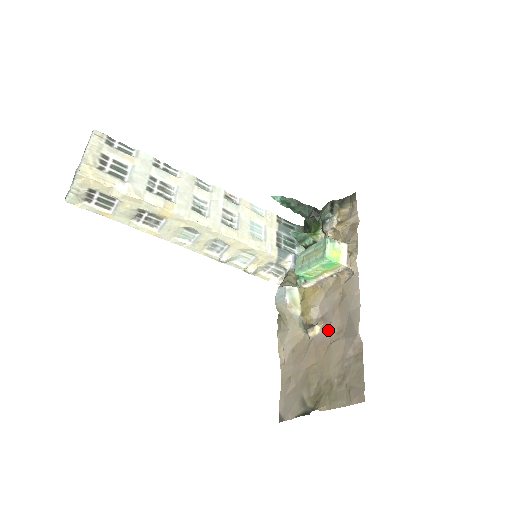
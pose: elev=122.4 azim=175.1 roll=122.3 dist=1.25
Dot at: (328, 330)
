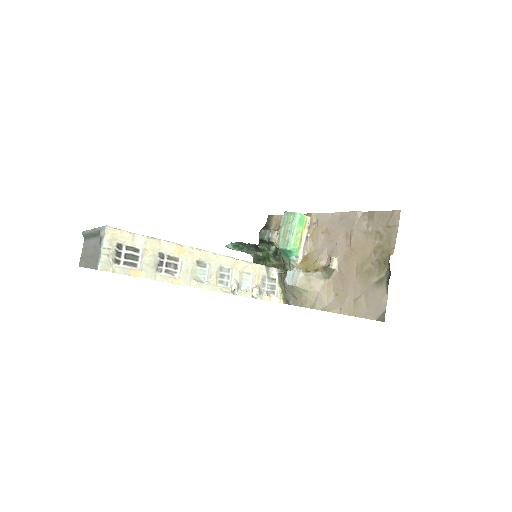
Dot at: (340, 247)
